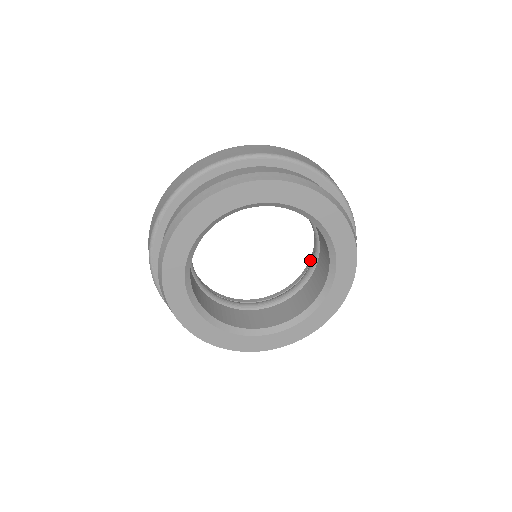
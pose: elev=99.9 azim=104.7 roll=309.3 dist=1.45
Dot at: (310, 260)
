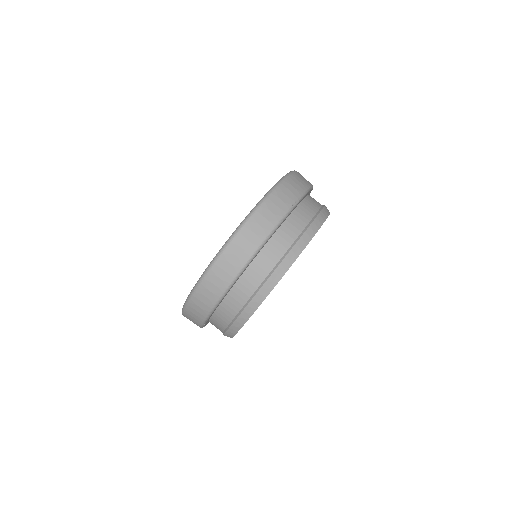
Dot at: occluded
